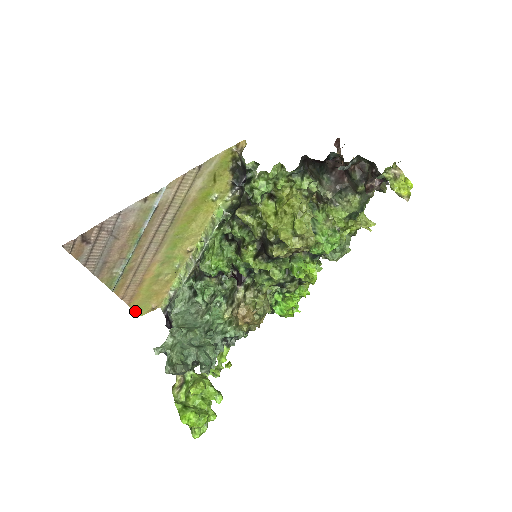
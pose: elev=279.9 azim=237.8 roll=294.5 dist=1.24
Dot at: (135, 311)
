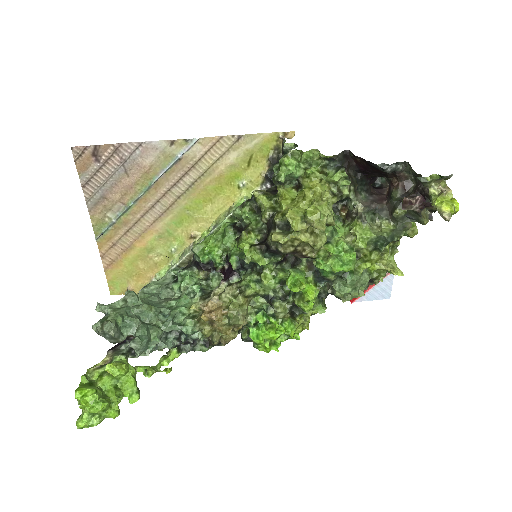
Dot at: (109, 284)
